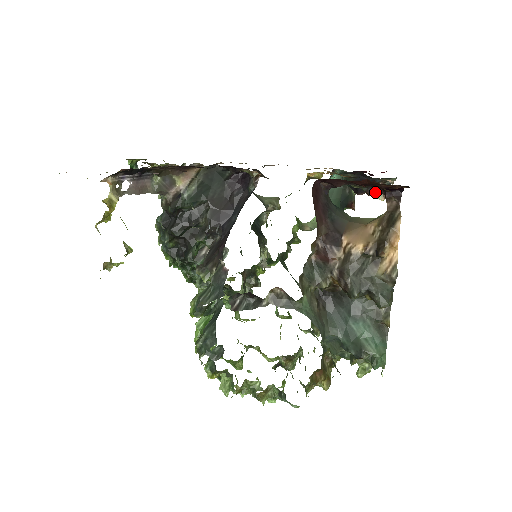
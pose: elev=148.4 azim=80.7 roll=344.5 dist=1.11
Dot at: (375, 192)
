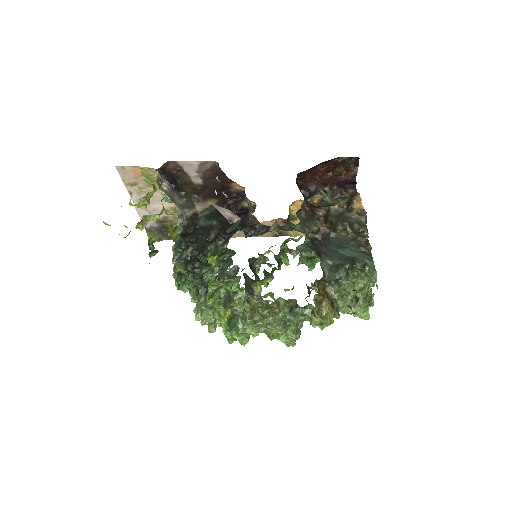
Dot at: (338, 193)
